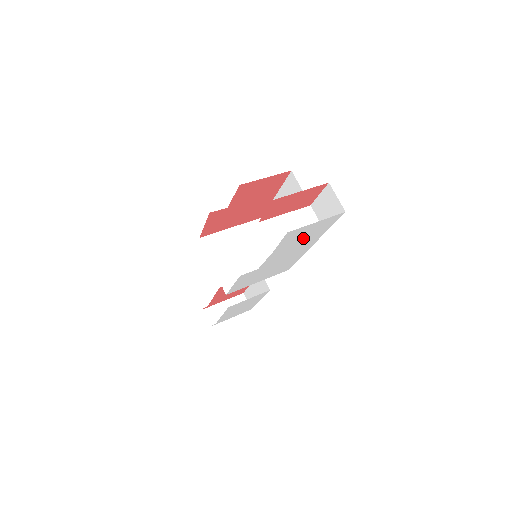
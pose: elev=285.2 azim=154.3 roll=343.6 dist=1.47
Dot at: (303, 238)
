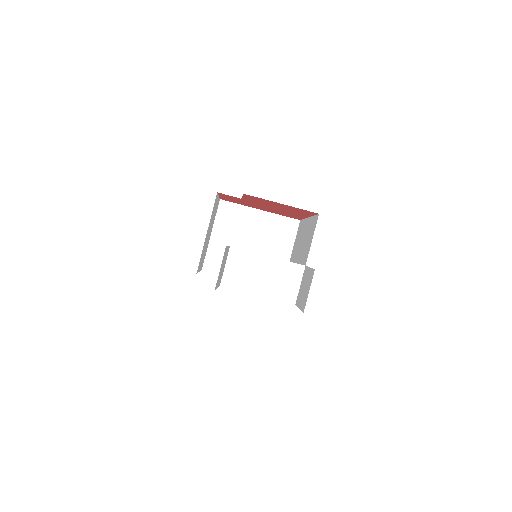
Dot at: occluded
